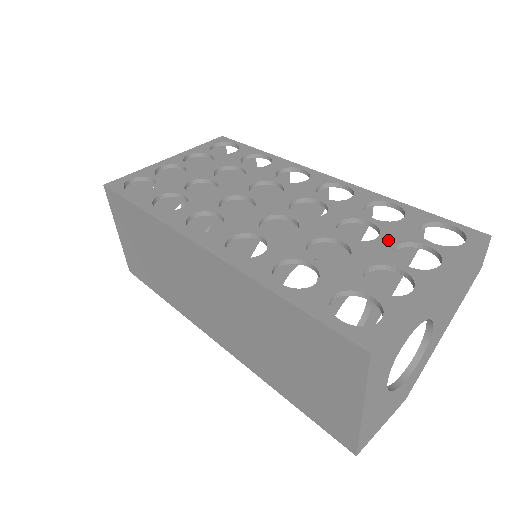
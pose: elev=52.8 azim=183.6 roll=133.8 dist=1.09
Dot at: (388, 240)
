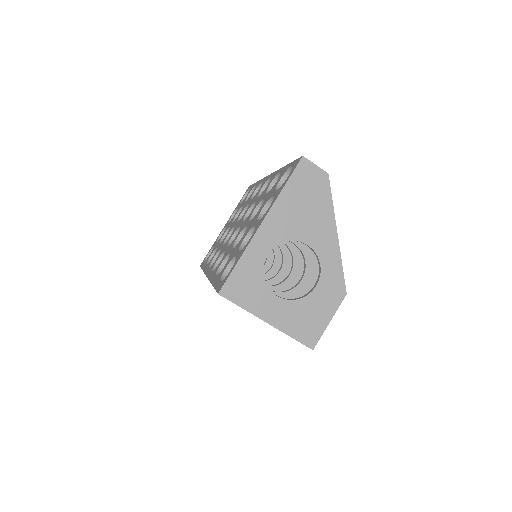
Dot at: (262, 207)
